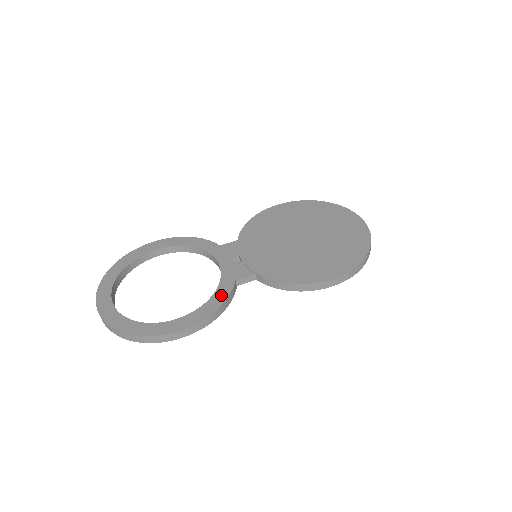
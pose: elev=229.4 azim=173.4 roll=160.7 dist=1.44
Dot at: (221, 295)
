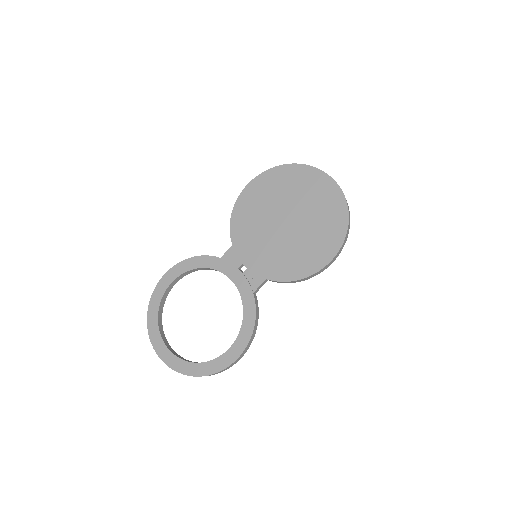
Dot at: (250, 313)
